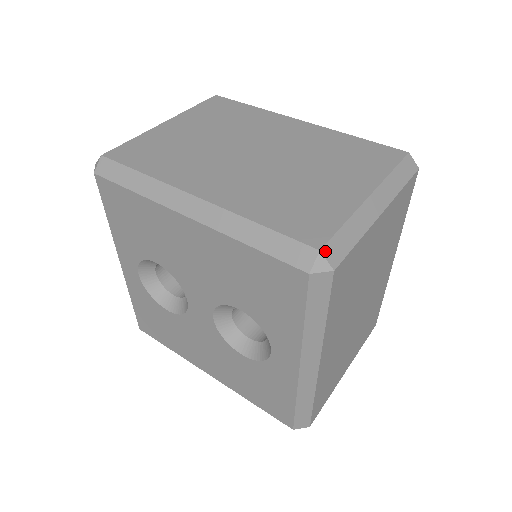
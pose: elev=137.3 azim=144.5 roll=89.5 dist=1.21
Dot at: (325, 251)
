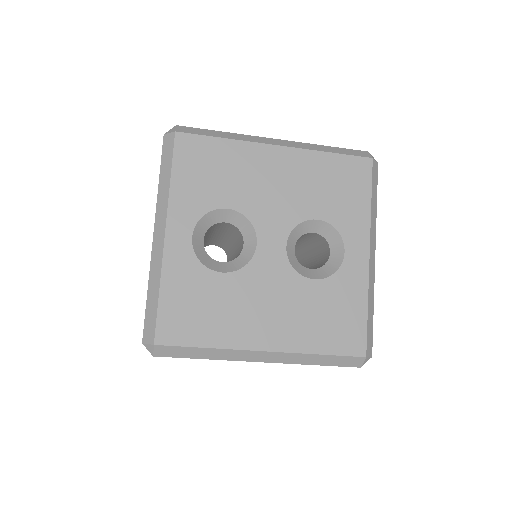
Dot at: occluded
